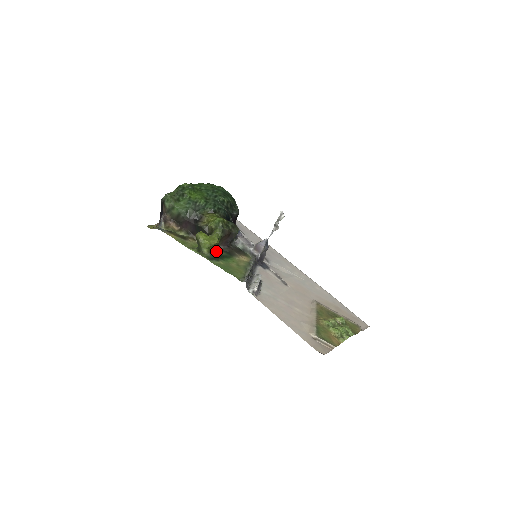
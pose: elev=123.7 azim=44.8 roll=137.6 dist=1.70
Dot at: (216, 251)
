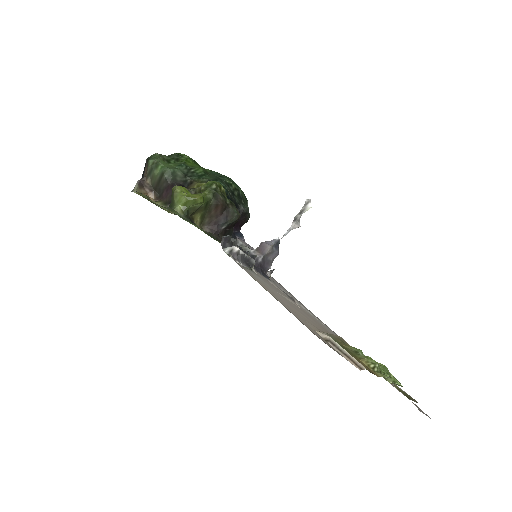
Dot at: (197, 225)
